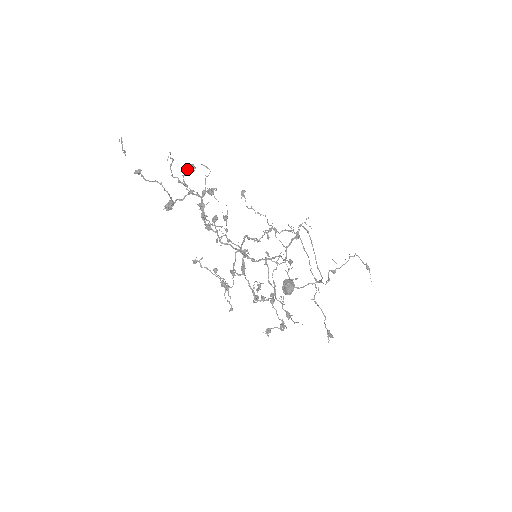
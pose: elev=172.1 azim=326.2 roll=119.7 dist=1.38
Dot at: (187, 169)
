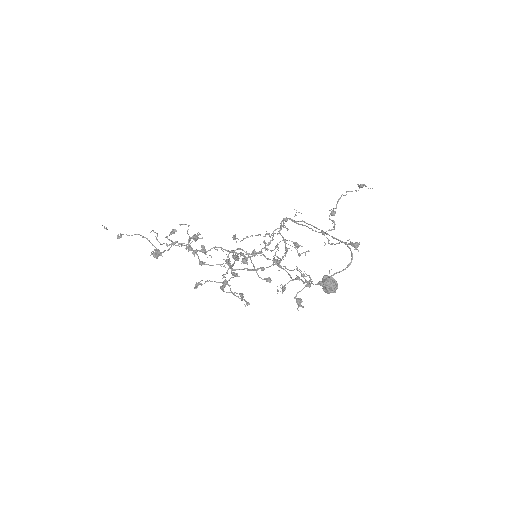
Dot at: occluded
